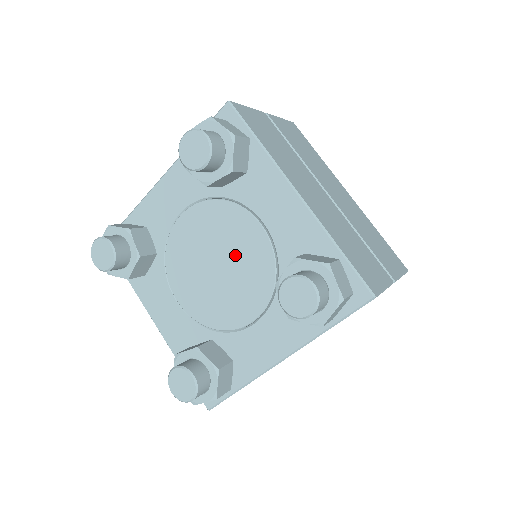
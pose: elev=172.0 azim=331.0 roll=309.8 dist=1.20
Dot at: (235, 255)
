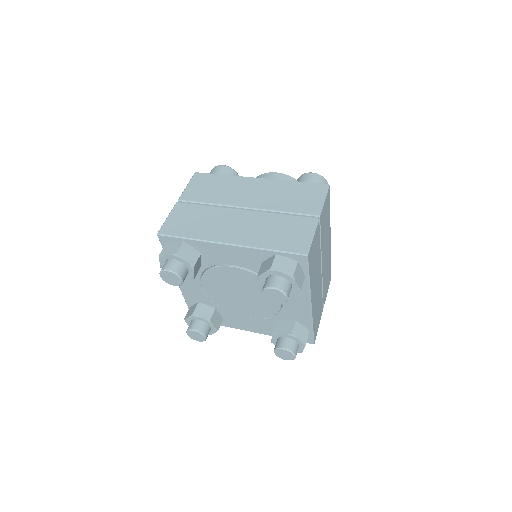
Dot at: (256, 299)
